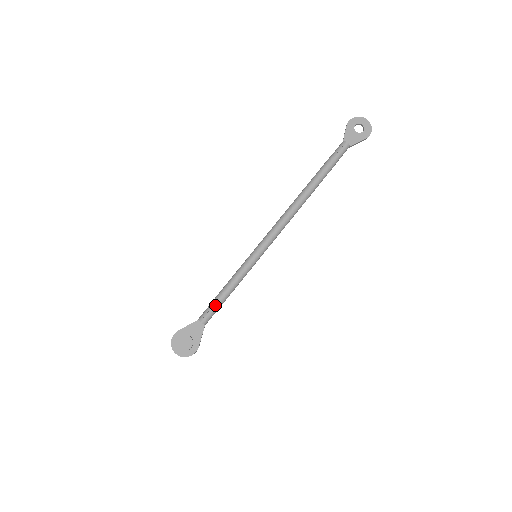
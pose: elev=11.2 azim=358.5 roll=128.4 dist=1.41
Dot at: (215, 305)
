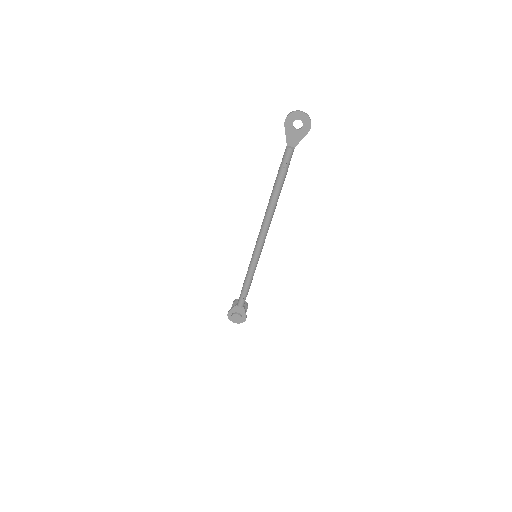
Dot at: (243, 296)
